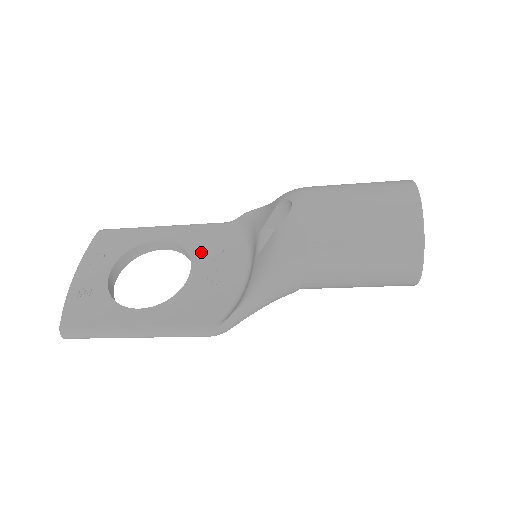
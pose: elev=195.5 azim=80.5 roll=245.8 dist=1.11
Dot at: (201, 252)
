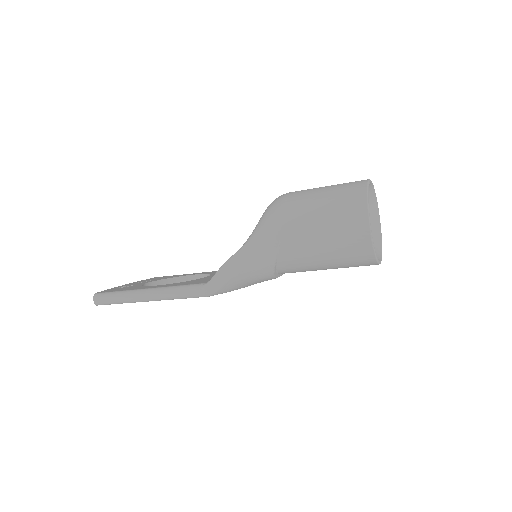
Dot at: occluded
